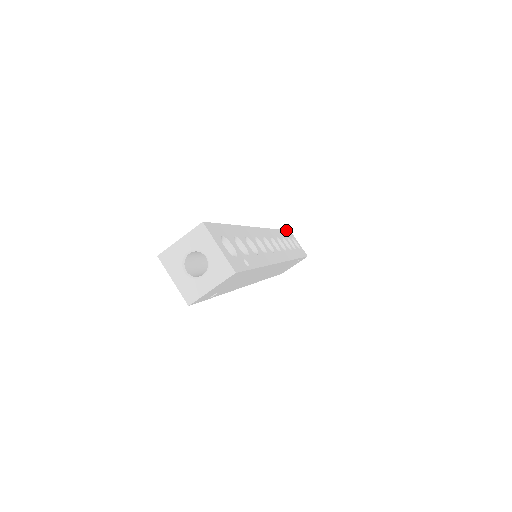
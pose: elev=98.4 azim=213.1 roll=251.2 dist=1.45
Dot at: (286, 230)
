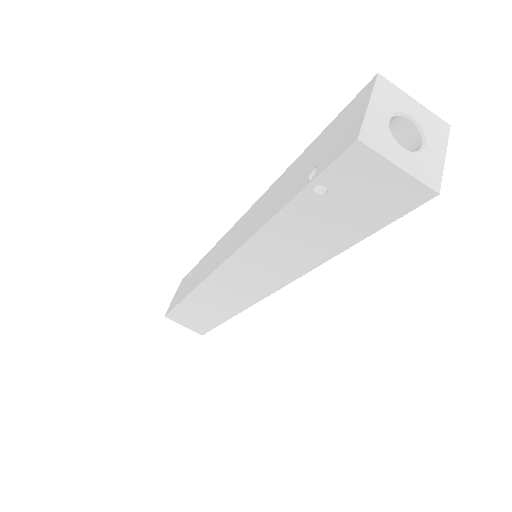
Dot at: occluded
